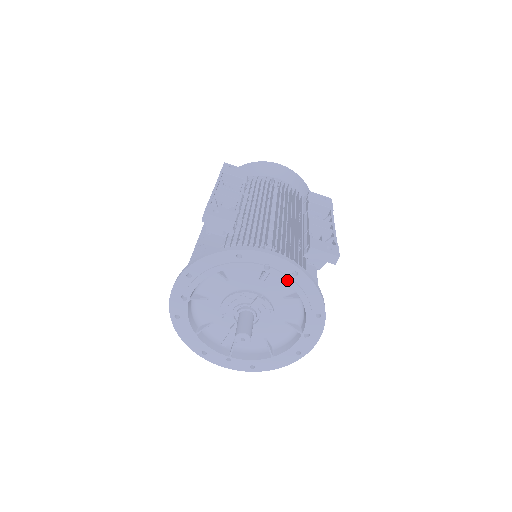
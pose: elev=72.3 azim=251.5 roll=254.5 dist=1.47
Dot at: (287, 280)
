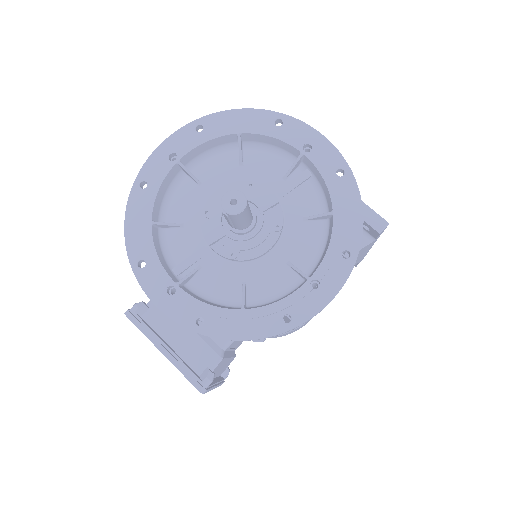
Dot at: (326, 176)
